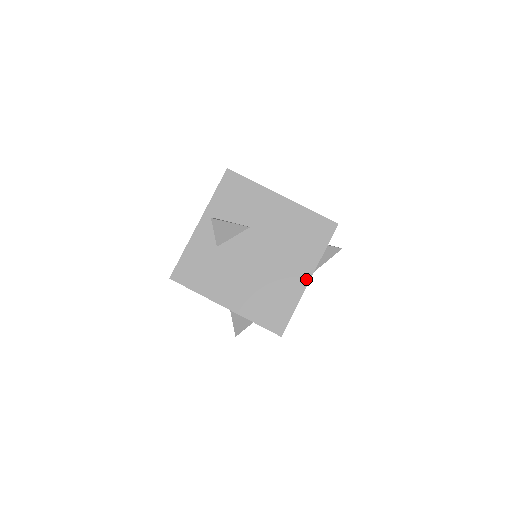
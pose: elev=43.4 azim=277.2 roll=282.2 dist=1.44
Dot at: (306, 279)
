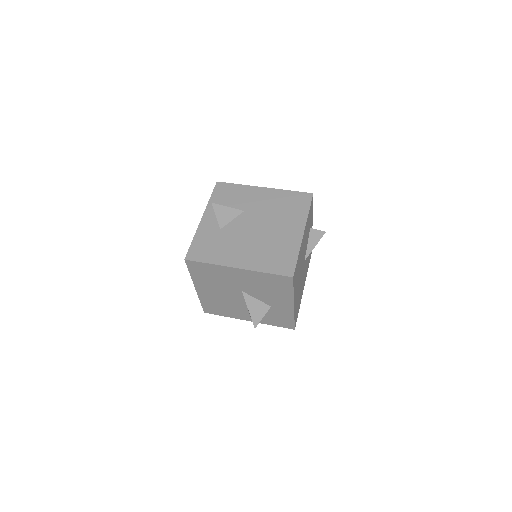
Dot at: (300, 233)
